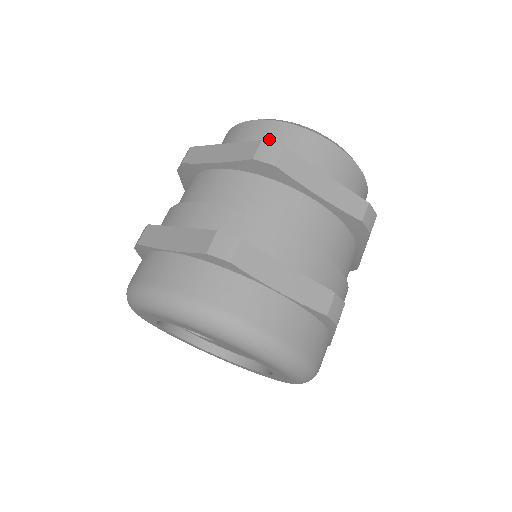
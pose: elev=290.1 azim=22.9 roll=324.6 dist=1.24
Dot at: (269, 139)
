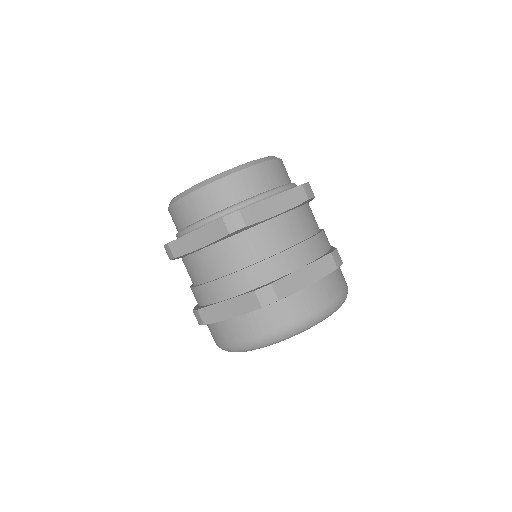
Dot at: (214, 202)
